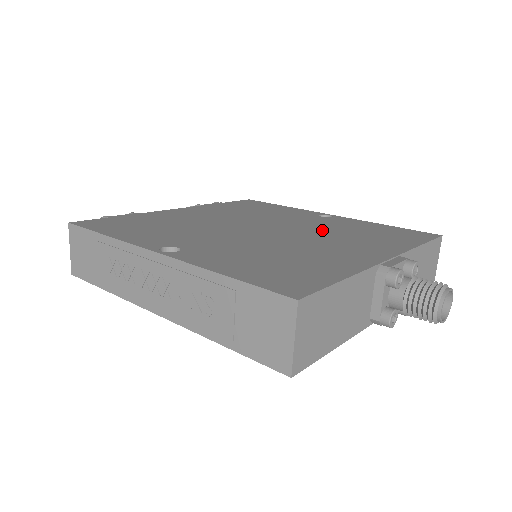
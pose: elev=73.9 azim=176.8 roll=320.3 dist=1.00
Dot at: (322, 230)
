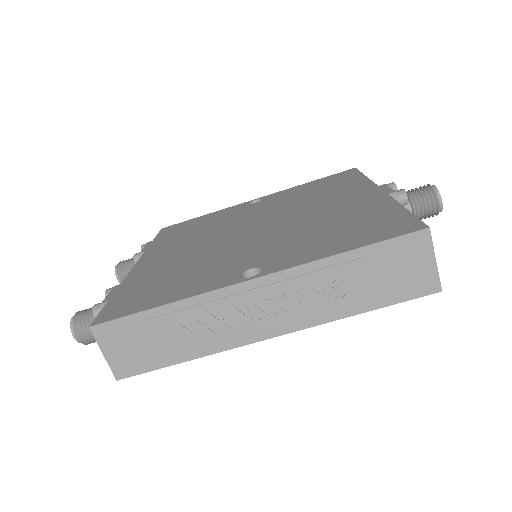
Dot at: (289, 205)
